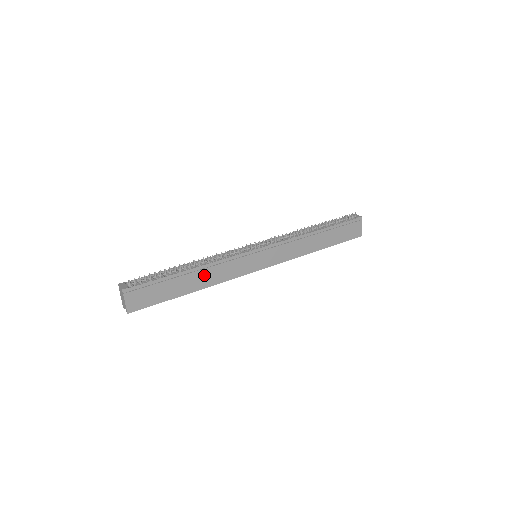
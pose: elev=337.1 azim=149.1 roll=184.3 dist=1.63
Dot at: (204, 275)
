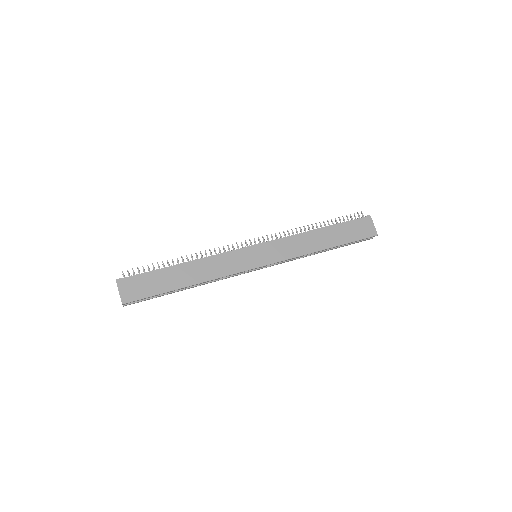
Dot at: (198, 269)
